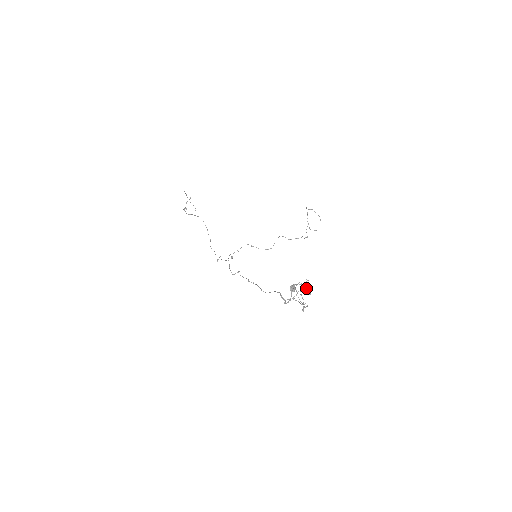
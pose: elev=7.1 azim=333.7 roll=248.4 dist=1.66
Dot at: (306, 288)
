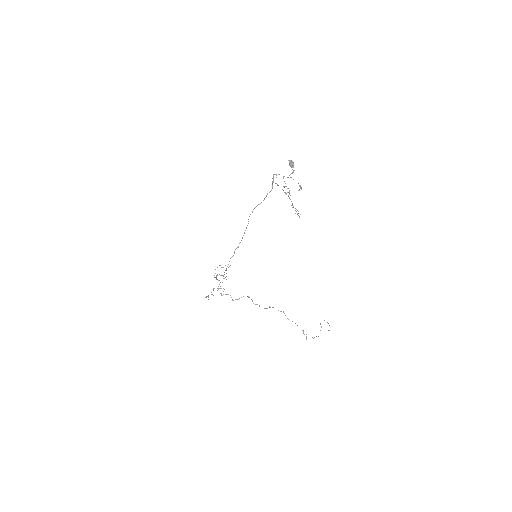
Dot at: occluded
